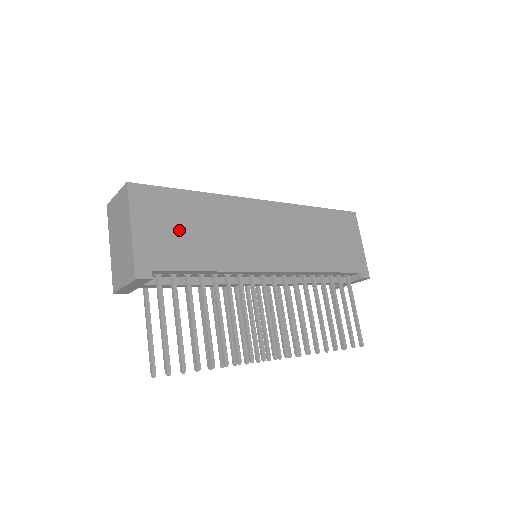
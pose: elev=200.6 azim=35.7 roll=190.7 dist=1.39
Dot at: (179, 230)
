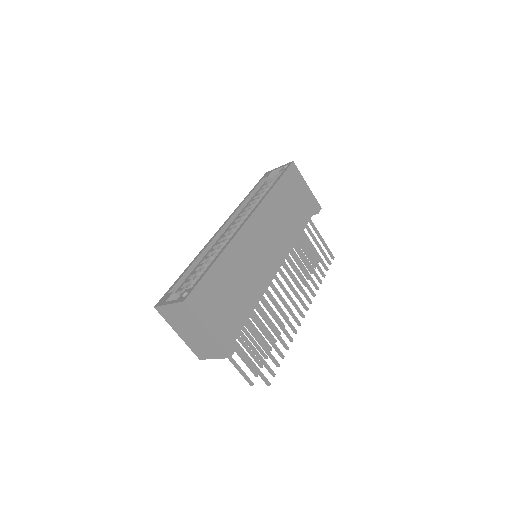
Dot at: (227, 300)
